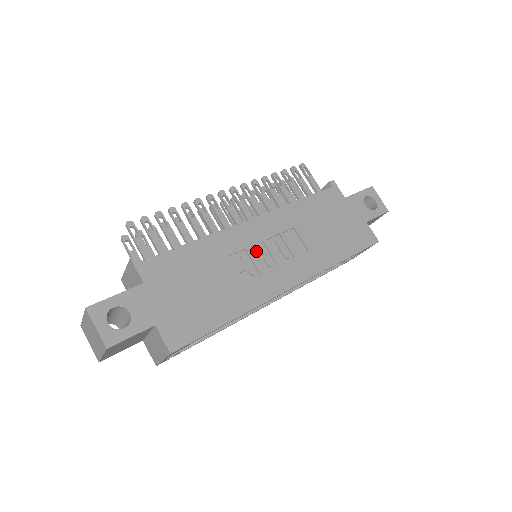
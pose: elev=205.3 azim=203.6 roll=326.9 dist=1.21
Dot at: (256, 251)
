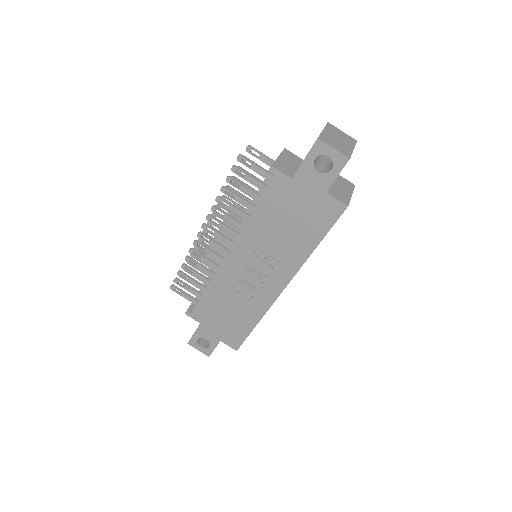
Dot at: (245, 275)
